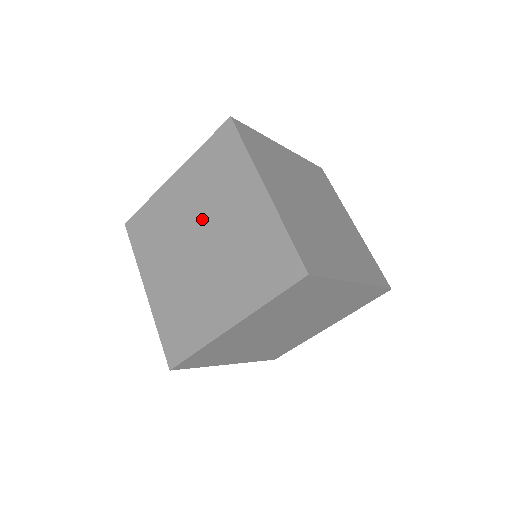
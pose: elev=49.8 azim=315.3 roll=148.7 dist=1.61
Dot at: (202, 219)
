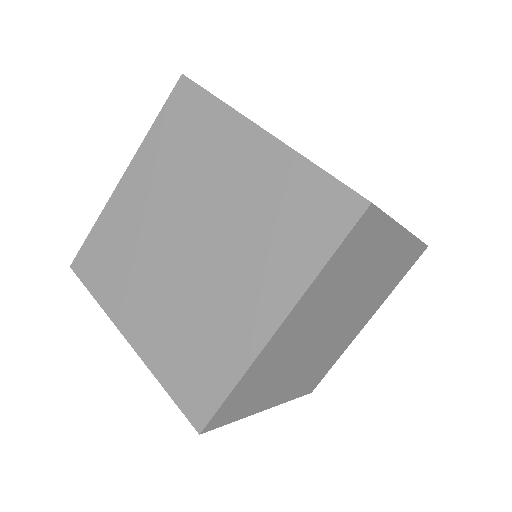
Dot at: (183, 208)
